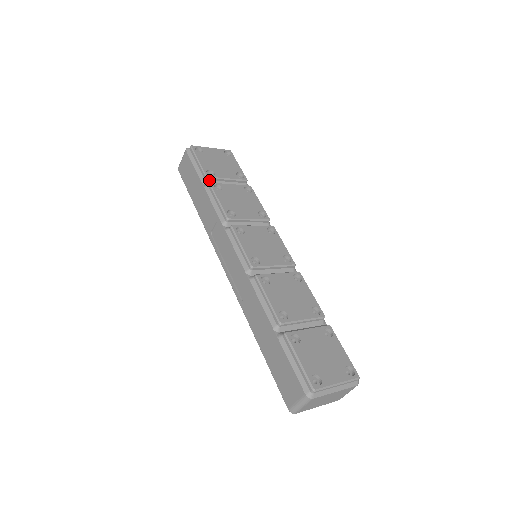
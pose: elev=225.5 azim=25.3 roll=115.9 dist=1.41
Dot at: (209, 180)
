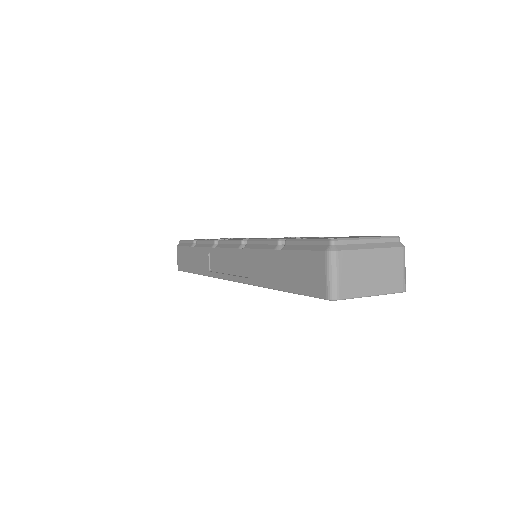
Dot at: occluded
